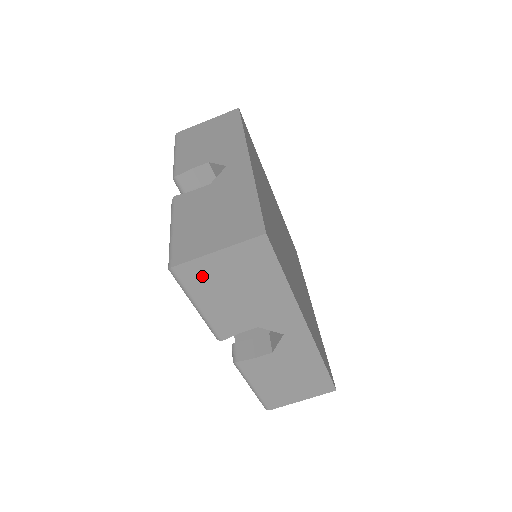
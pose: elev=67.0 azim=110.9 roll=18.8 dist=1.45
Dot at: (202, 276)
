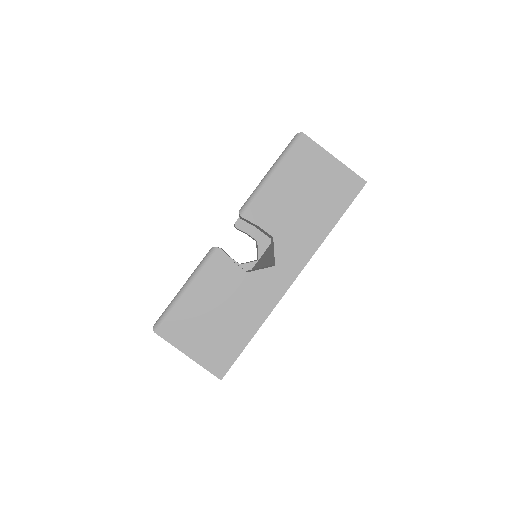
Dot at: (306, 159)
